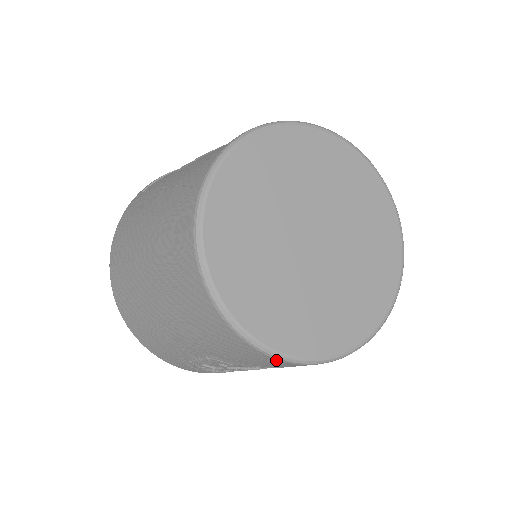
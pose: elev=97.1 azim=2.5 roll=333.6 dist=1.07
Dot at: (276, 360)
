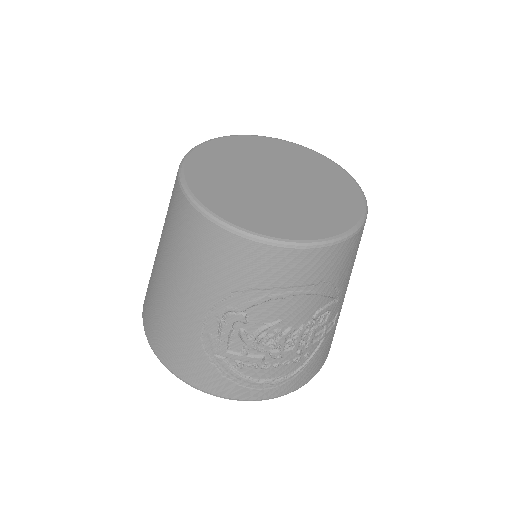
Dot at: (262, 247)
